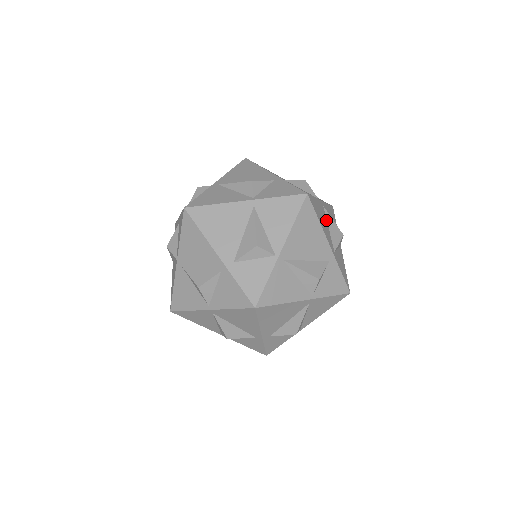
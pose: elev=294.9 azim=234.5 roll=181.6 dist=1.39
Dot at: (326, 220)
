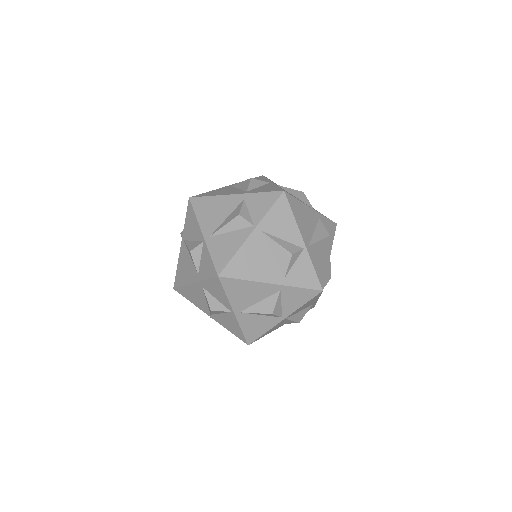
Dot at: occluded
